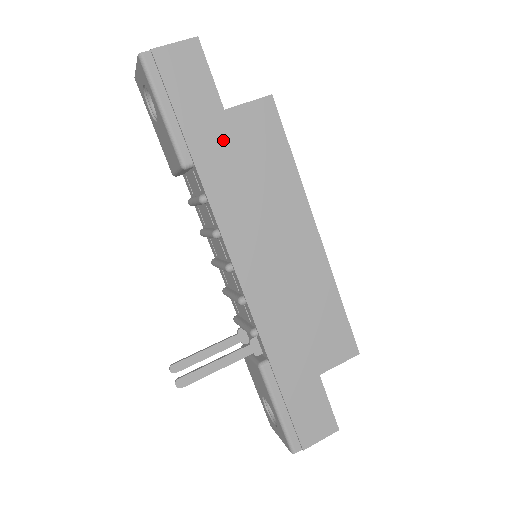
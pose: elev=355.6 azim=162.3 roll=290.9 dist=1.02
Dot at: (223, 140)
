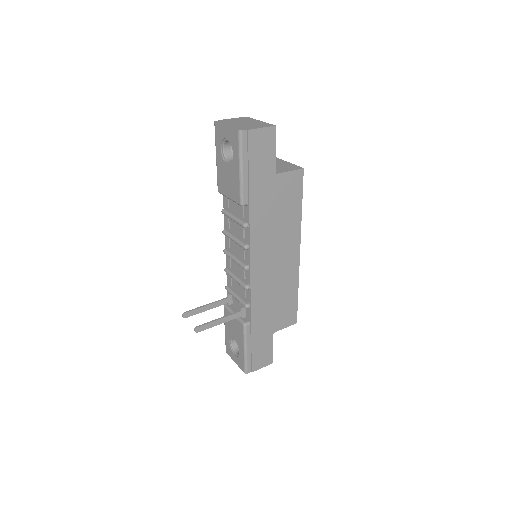
Dot at: (269, 193)
